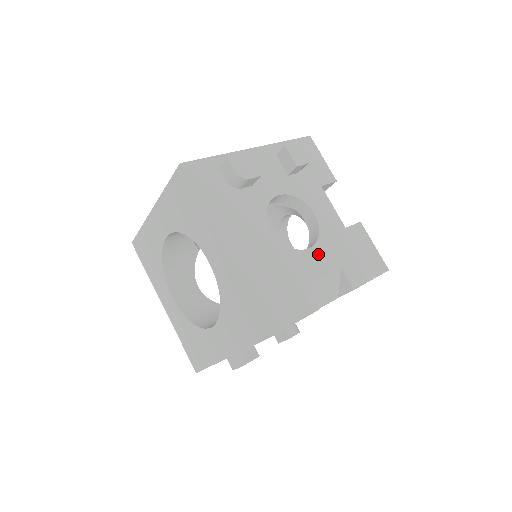
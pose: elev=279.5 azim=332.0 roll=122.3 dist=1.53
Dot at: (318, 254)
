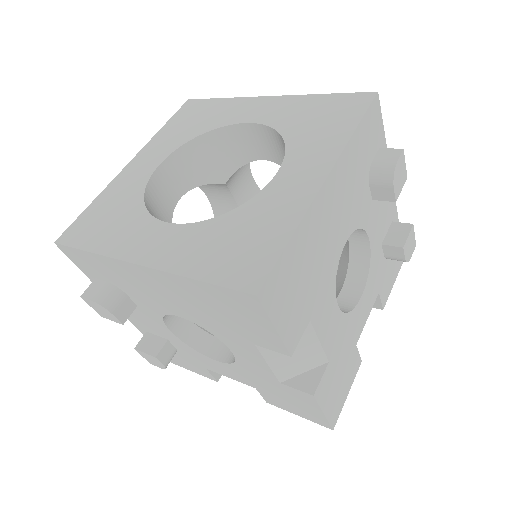
Dot at: (335, 321)
